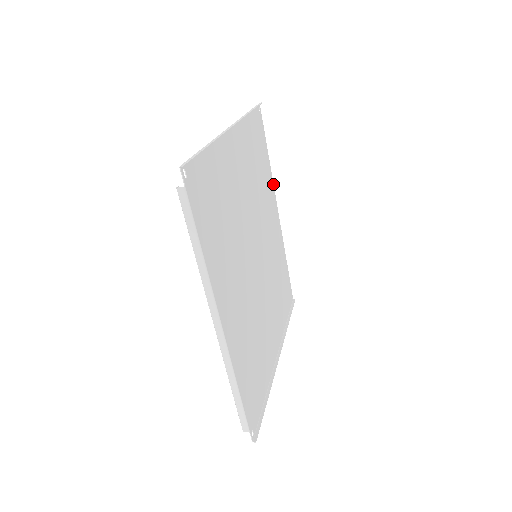
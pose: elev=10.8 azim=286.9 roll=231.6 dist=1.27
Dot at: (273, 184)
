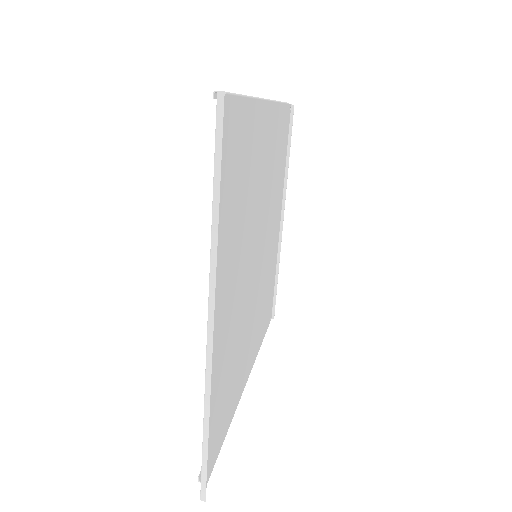
Dot at: (258, 100)
